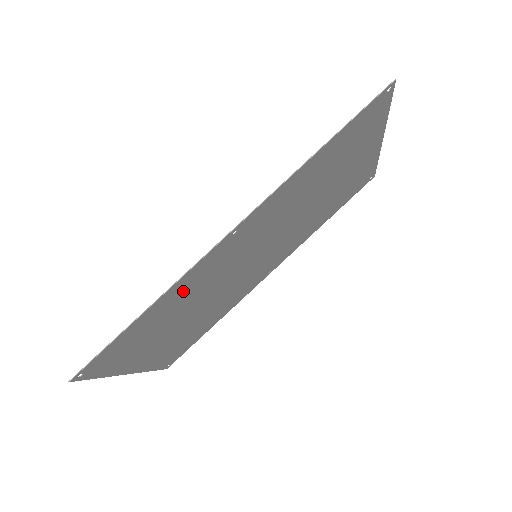
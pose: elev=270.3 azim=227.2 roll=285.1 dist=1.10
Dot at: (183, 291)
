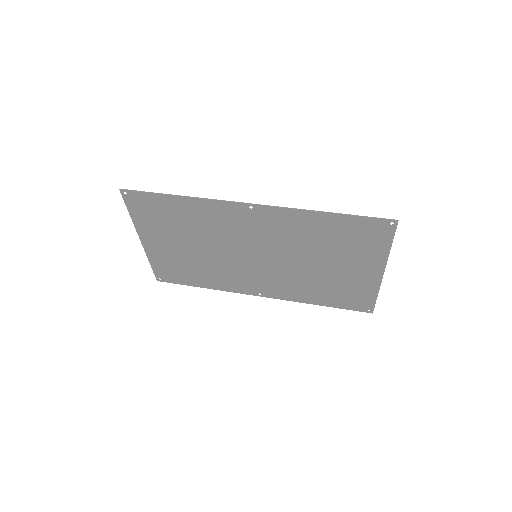
Dot at: (203, 213)
